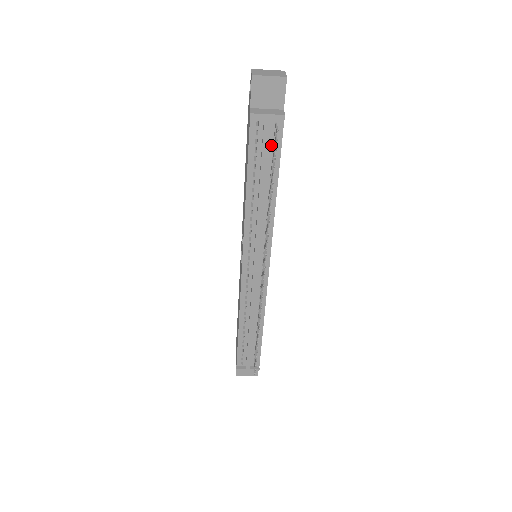
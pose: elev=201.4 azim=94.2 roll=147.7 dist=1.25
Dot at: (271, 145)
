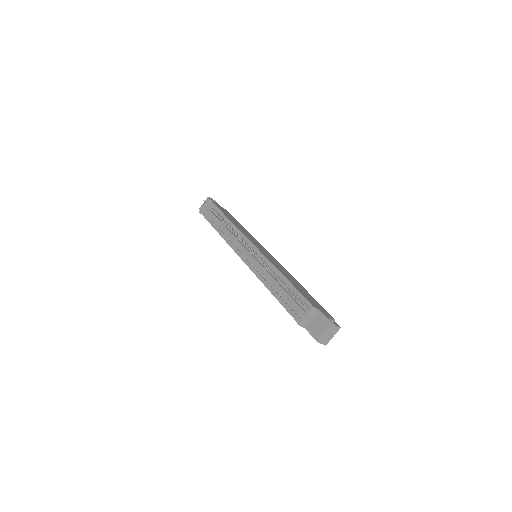
Dot at: occluded
